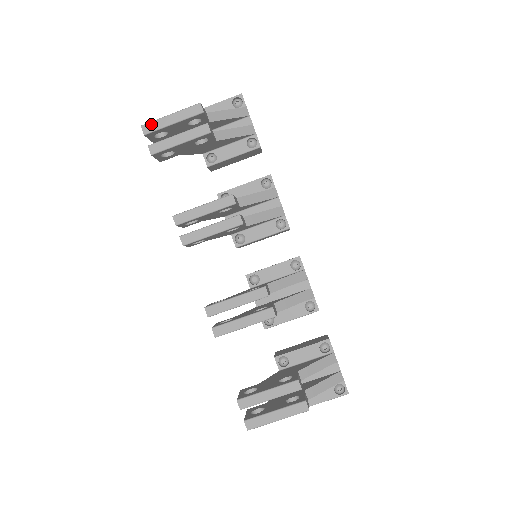
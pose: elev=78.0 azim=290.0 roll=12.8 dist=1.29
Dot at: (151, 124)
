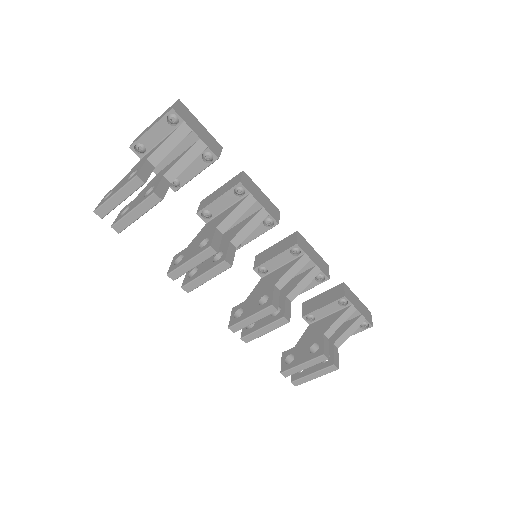
Dot at: (102, 208)
